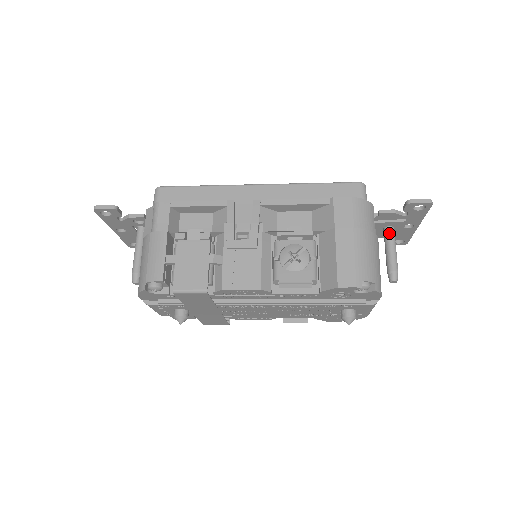
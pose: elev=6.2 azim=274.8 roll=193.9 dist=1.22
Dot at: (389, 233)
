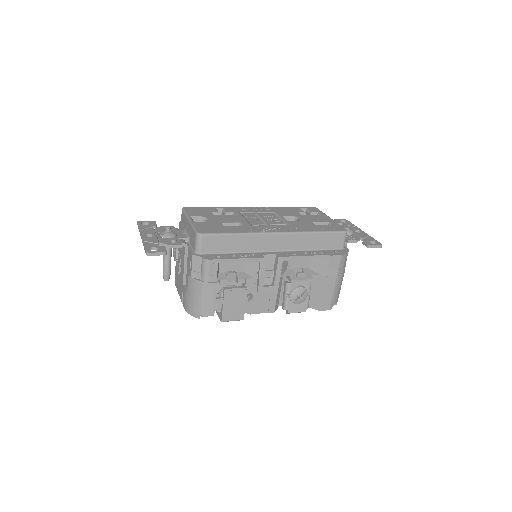
Dot at: (345, 242)
